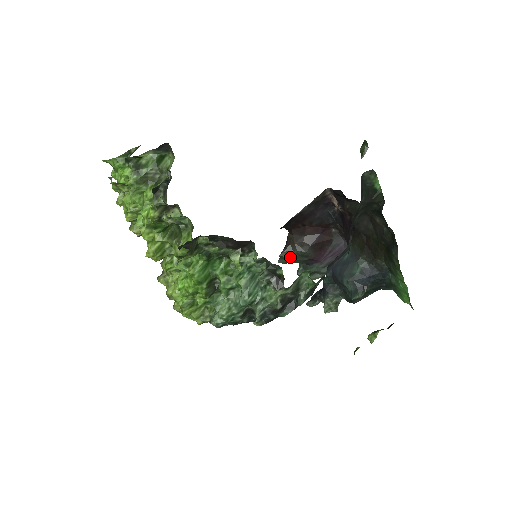
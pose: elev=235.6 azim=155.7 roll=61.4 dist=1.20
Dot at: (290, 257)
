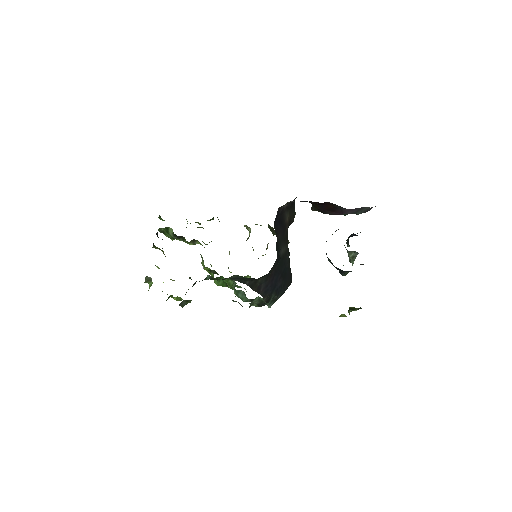
Dot at: (318, 211)
